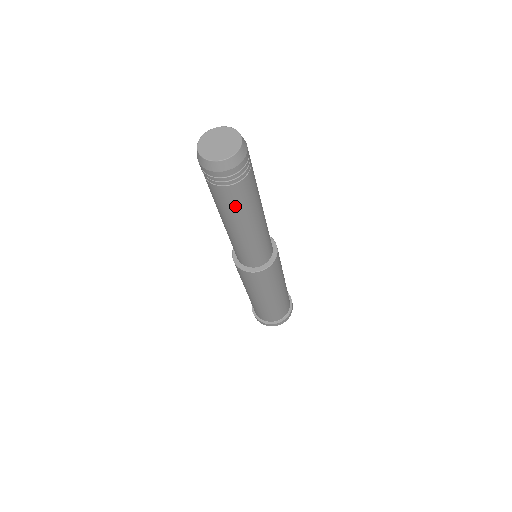
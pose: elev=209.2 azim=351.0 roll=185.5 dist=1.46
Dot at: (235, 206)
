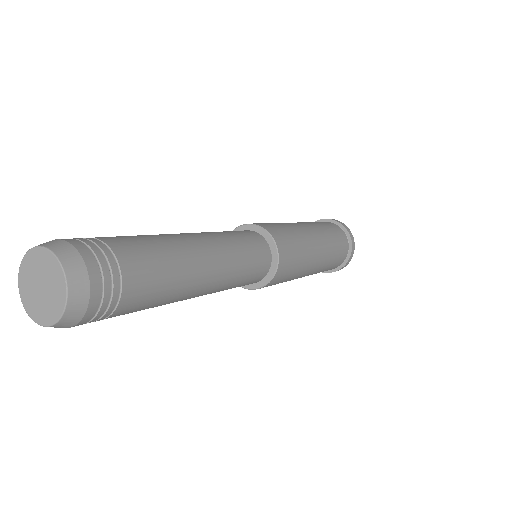
Dot at: (157, 301)
